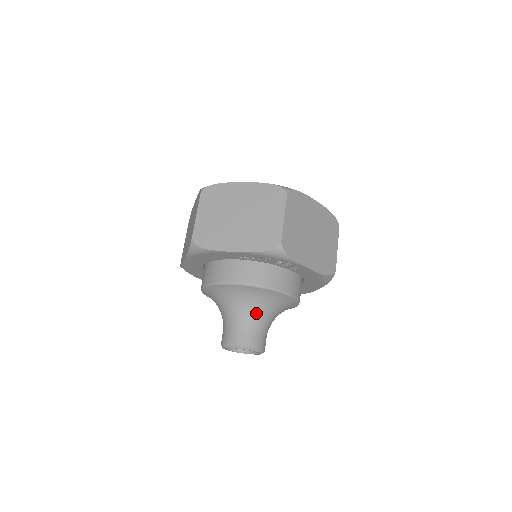
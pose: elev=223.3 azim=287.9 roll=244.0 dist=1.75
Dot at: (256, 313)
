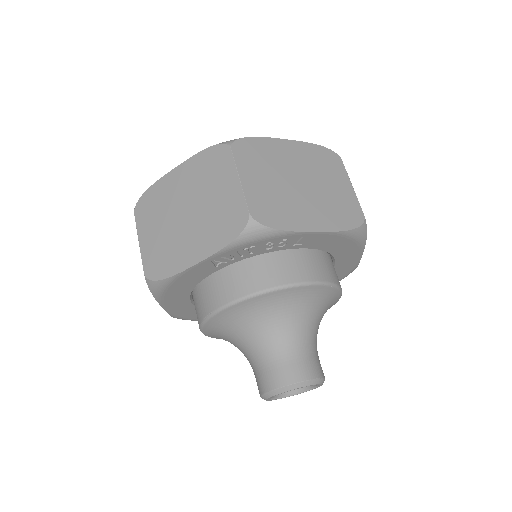
Dot at: (281, 331)
